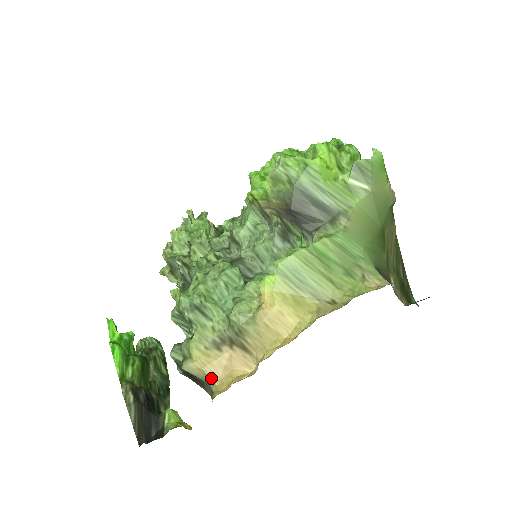
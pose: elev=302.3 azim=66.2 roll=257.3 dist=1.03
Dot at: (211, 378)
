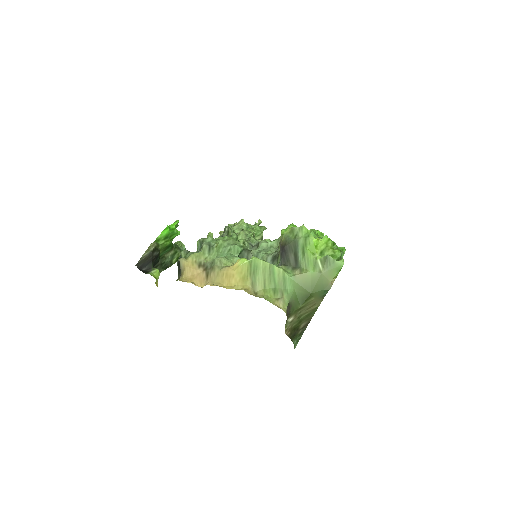
Dot at: (184, 273)
